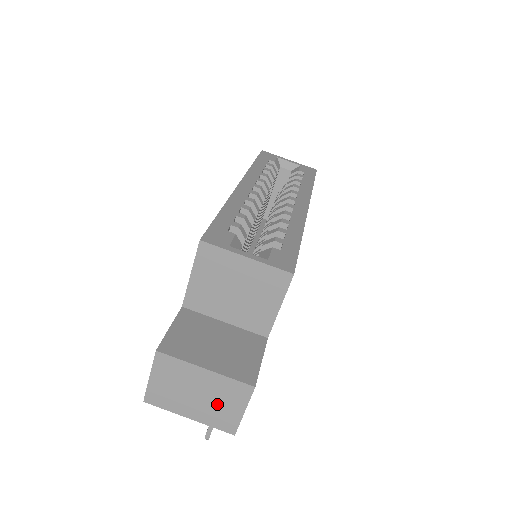
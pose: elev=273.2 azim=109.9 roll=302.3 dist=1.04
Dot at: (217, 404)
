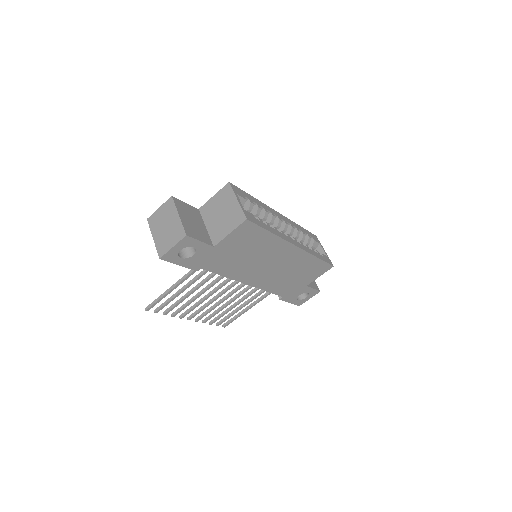
Dot at: (168, 236)
